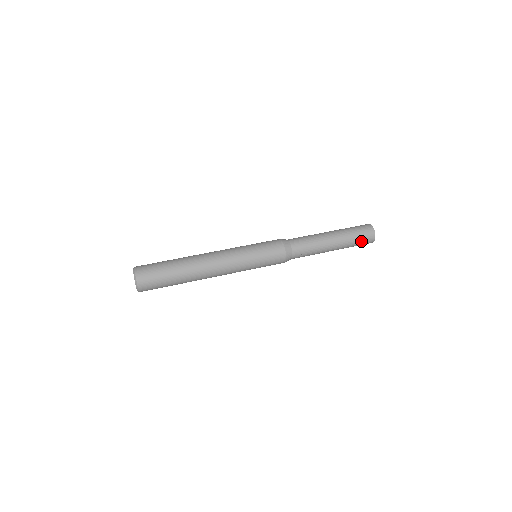
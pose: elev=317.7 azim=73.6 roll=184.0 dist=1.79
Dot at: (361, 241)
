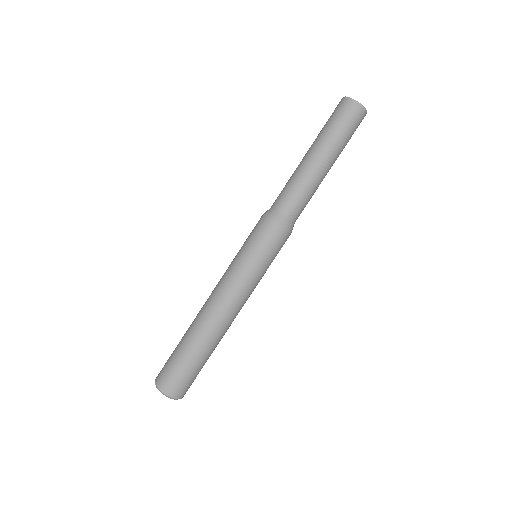
Dot at: (353, 133)
